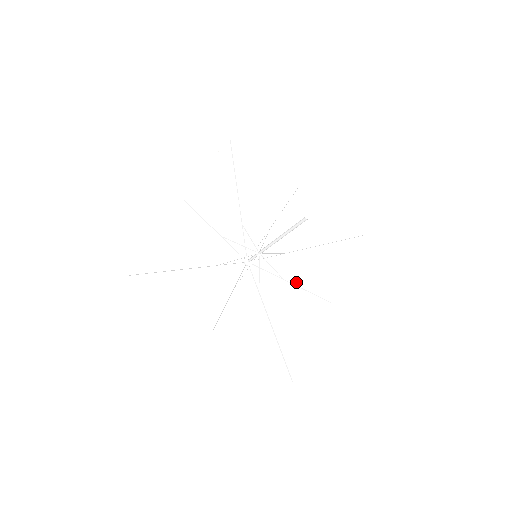
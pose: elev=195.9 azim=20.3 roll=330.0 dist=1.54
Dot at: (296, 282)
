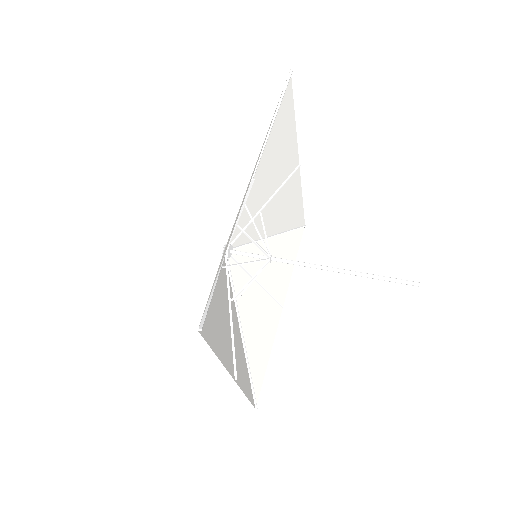
Dot at: (262, 282)
